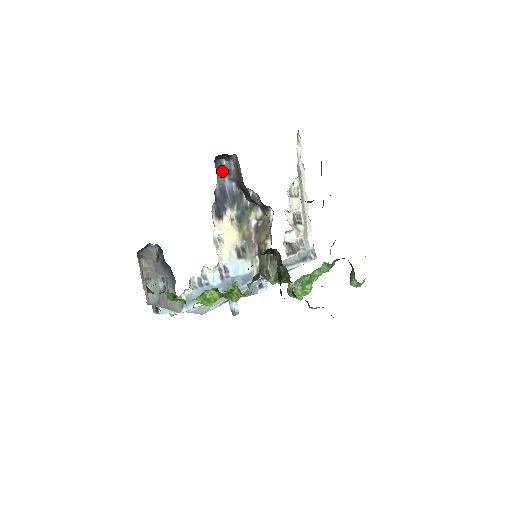
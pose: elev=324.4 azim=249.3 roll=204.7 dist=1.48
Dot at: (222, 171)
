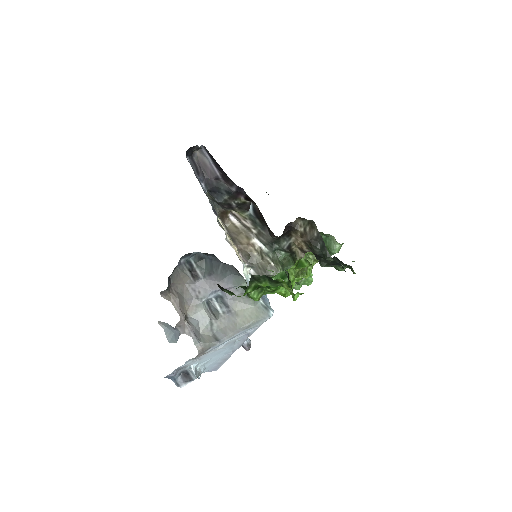
Dot at: (193, 169)
